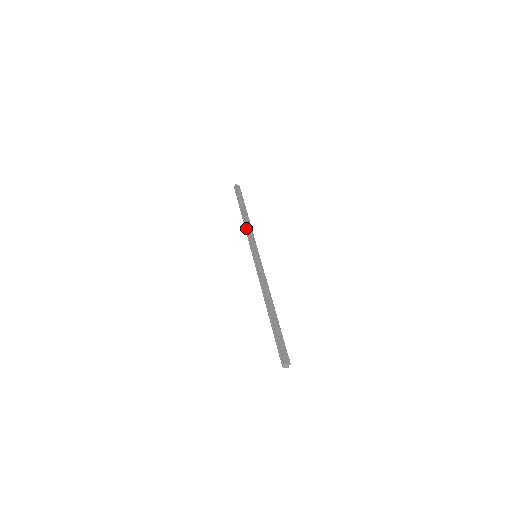
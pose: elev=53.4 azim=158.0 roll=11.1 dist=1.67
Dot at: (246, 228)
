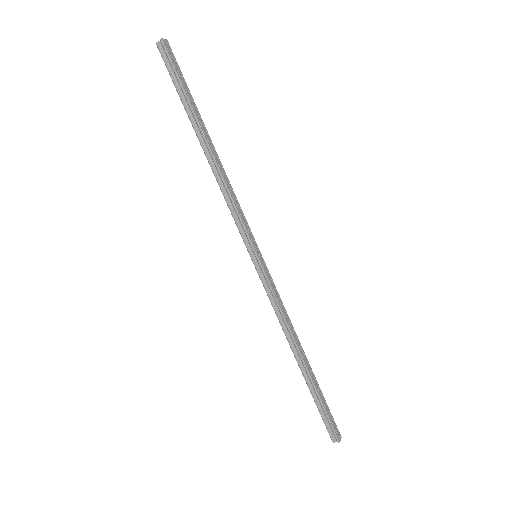
Dot at: (222, 186)
